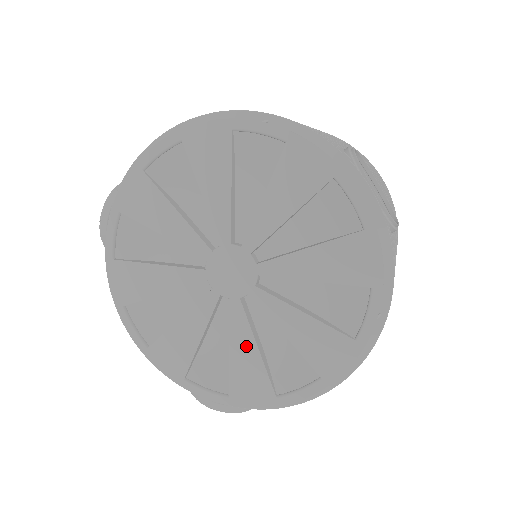
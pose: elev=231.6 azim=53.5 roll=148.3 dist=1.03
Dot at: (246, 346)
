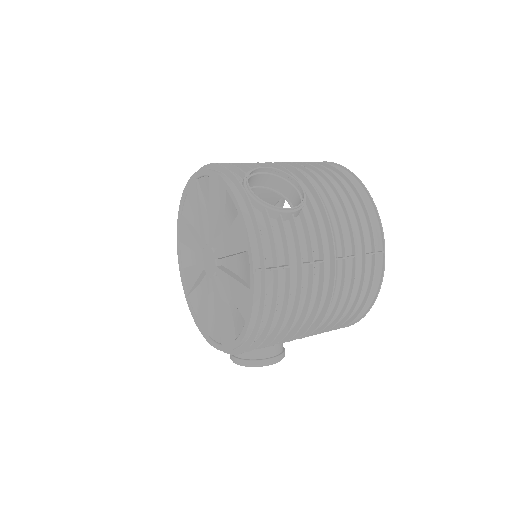
Dot at: (220, 307)
